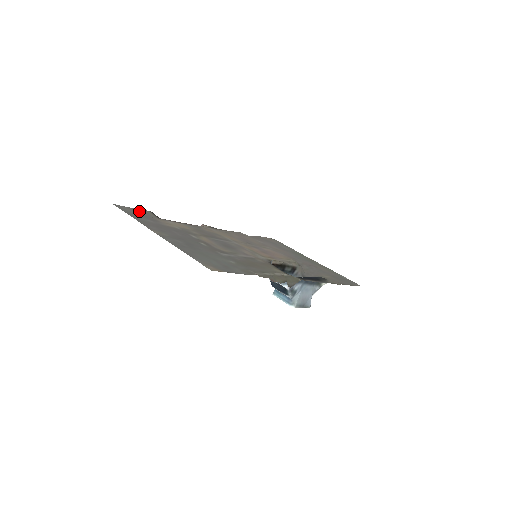
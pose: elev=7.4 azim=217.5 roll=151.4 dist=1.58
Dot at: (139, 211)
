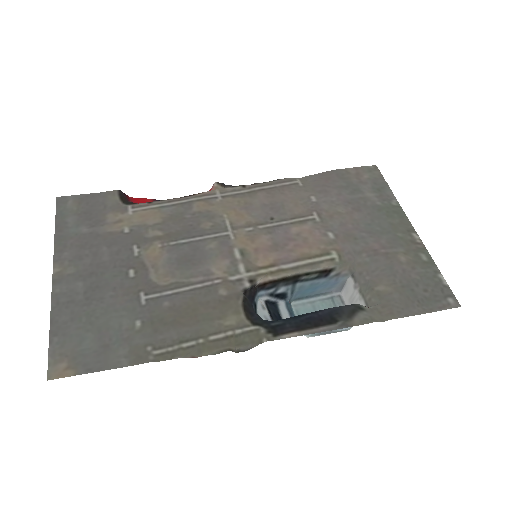
Dot at: (92, 200)
